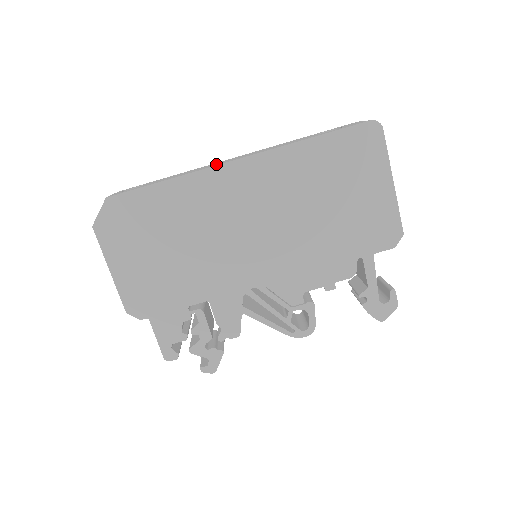
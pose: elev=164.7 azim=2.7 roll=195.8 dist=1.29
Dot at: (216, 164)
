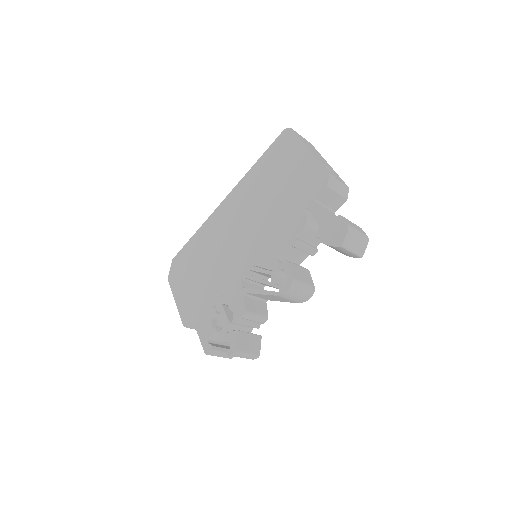
Dot at: occluded
